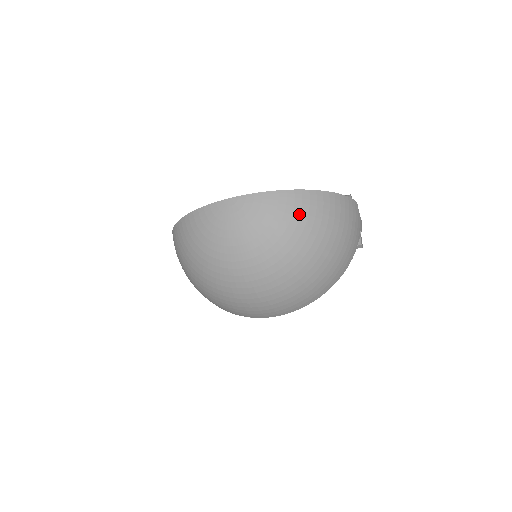
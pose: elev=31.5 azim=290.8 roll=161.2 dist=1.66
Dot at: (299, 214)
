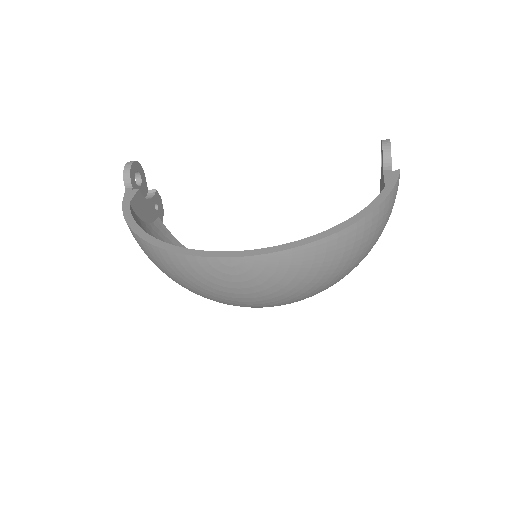
Dot at: (330, 262)
